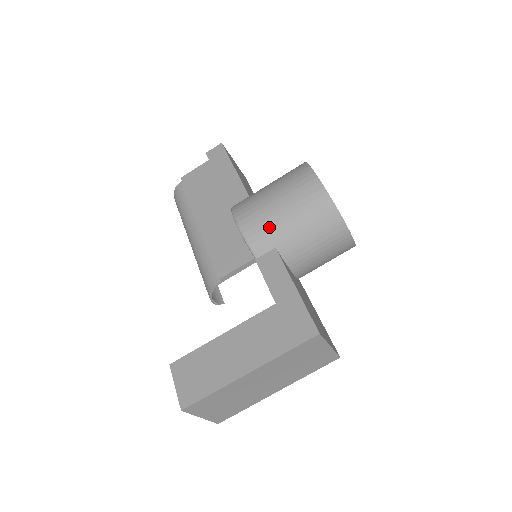
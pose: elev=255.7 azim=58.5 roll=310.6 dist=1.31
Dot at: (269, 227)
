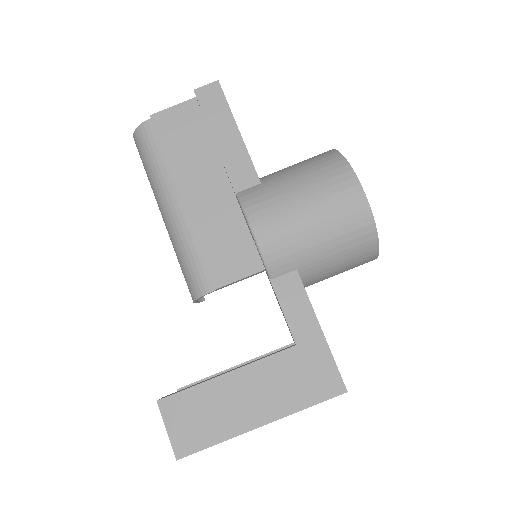
Dot at: (295, 246)
